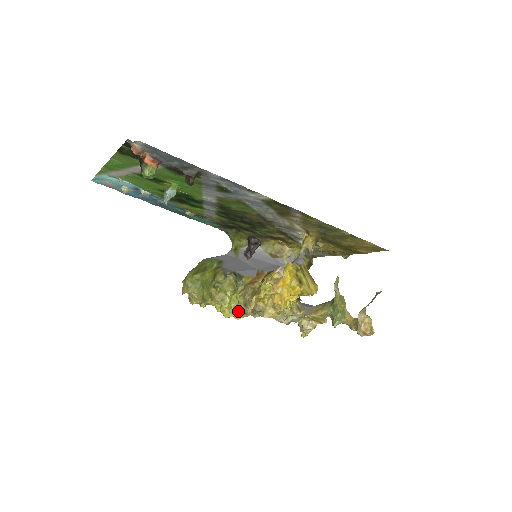
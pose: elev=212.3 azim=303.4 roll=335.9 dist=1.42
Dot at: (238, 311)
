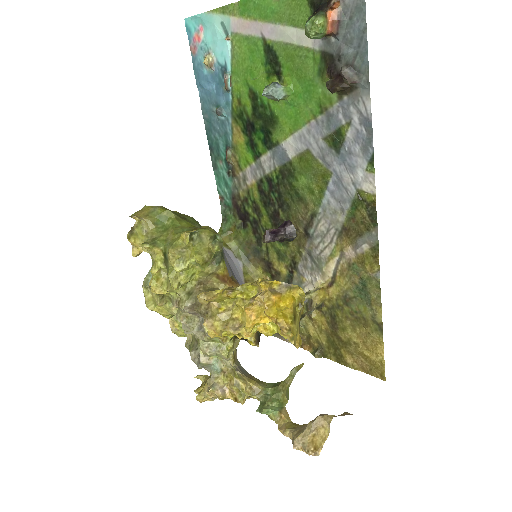
Dot at: (166, 297)
